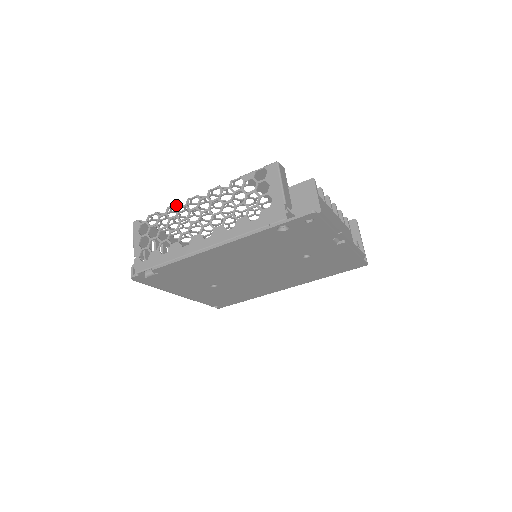
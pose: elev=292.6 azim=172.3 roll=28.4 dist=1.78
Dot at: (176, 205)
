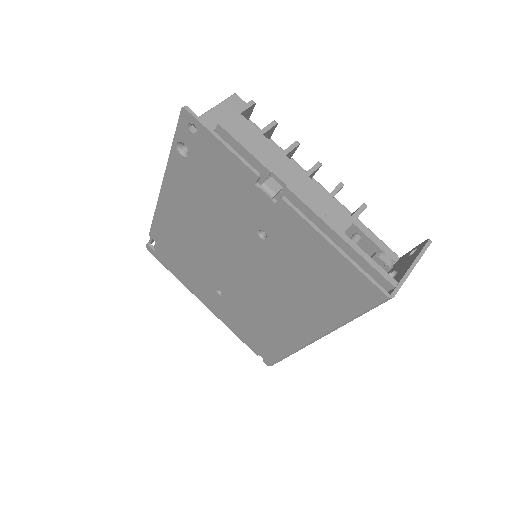
Dot at: occluded
